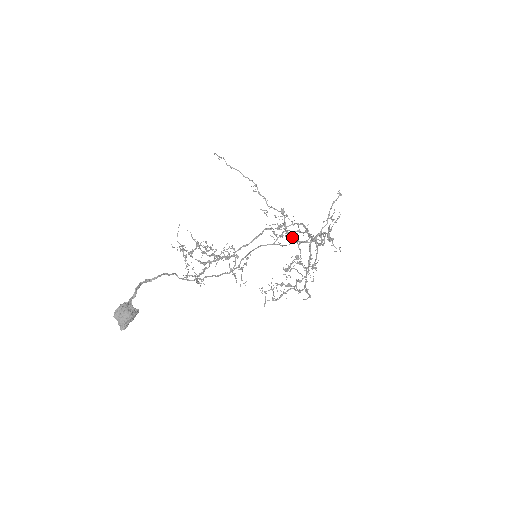
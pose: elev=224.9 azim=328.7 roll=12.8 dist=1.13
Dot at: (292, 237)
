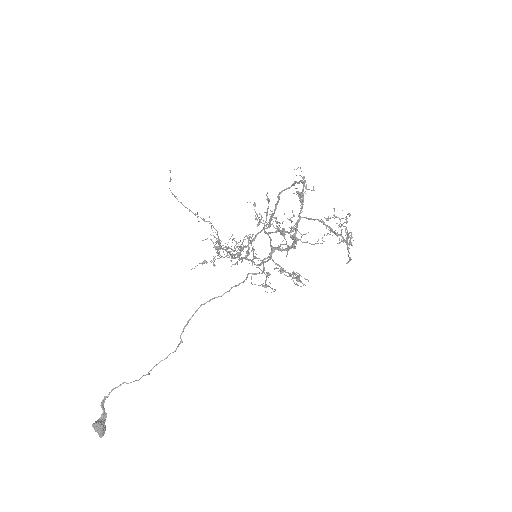
Dot at: (248, 260)
